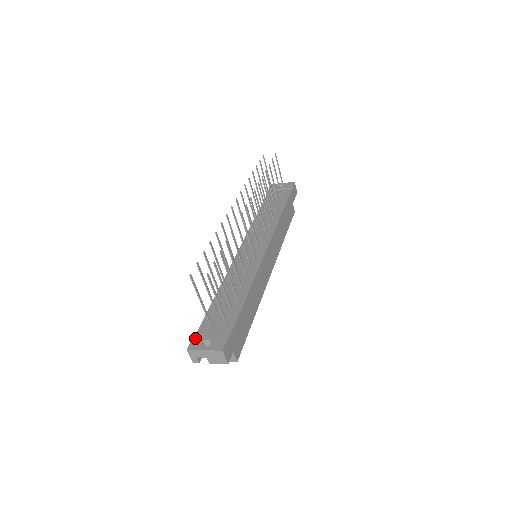
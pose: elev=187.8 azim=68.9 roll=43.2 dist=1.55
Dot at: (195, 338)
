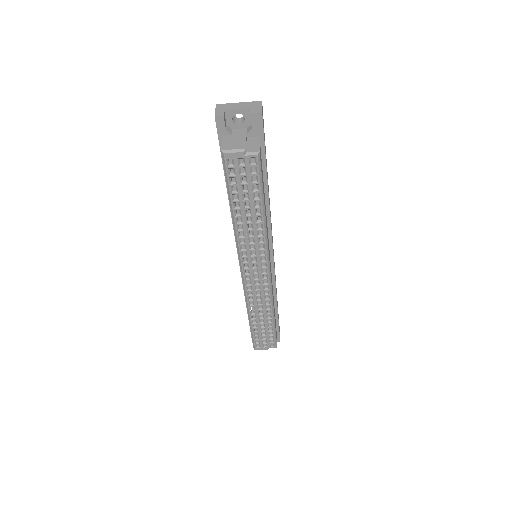
Dot at: occluded
